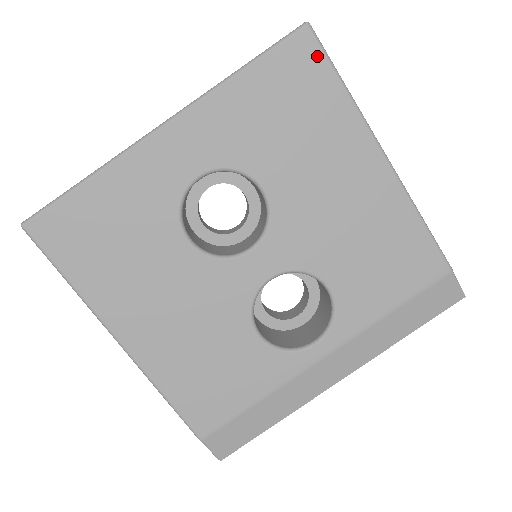
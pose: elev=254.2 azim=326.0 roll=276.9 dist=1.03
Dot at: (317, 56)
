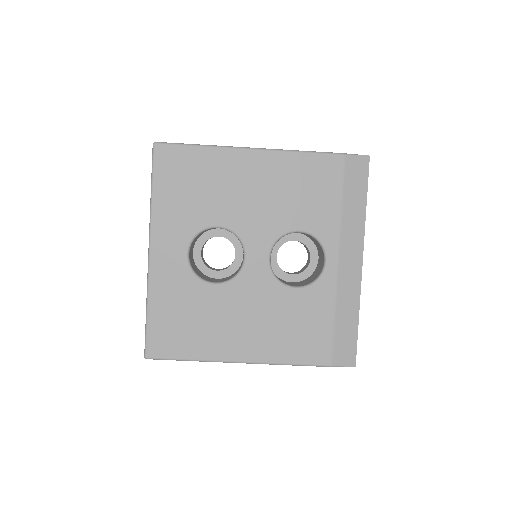
Dot at: (173, 150)
